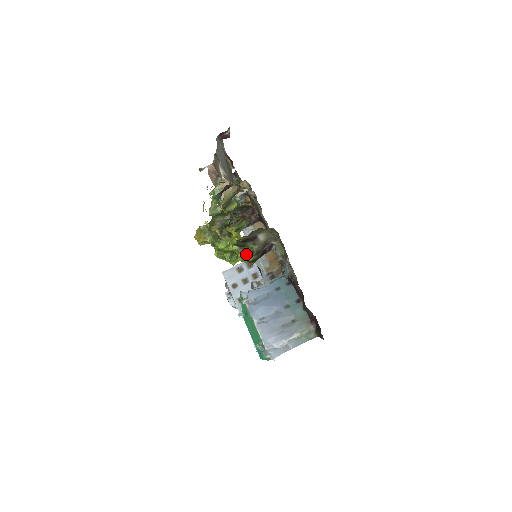
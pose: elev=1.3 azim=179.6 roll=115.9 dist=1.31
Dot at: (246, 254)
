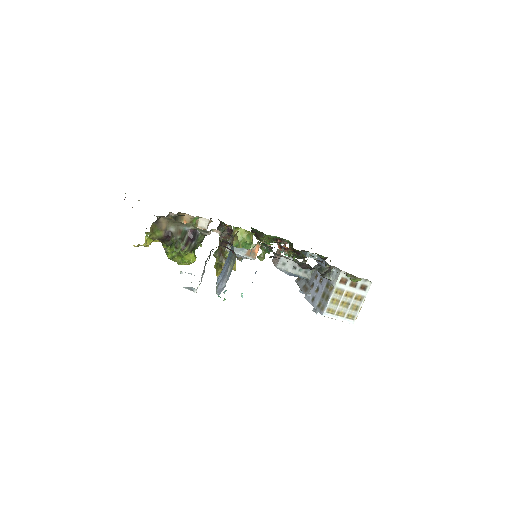
Dot at: (174, 246)
